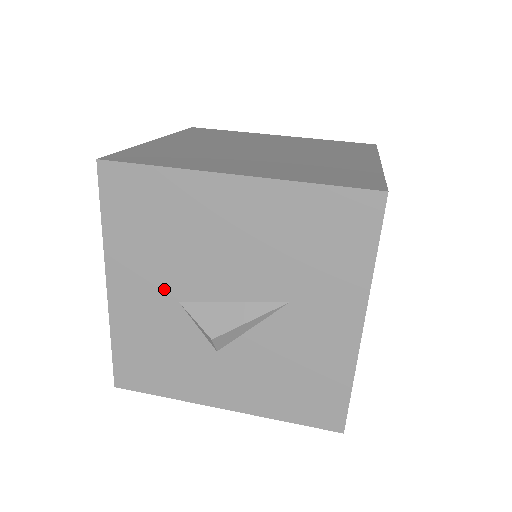
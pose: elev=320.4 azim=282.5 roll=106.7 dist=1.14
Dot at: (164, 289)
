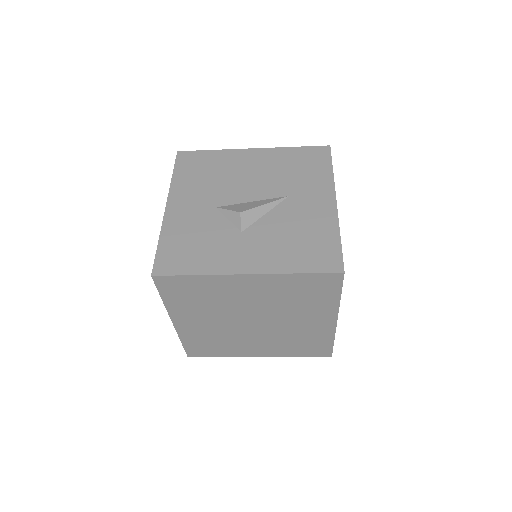
Dot at: (207, 202)
